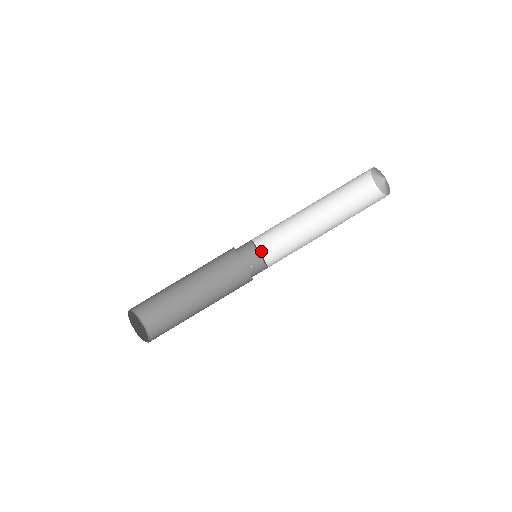
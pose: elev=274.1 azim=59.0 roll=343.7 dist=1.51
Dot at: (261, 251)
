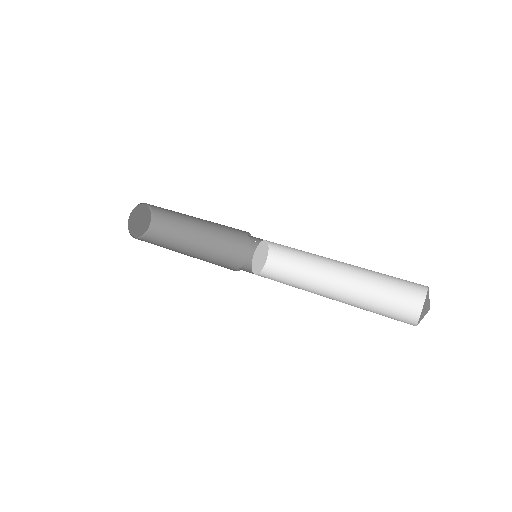
Dot at: (269, 264)
